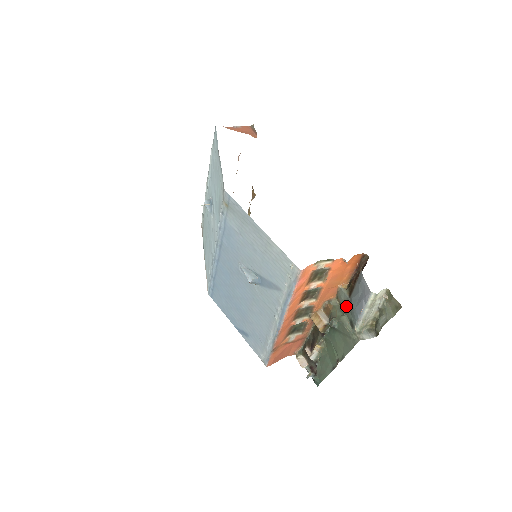
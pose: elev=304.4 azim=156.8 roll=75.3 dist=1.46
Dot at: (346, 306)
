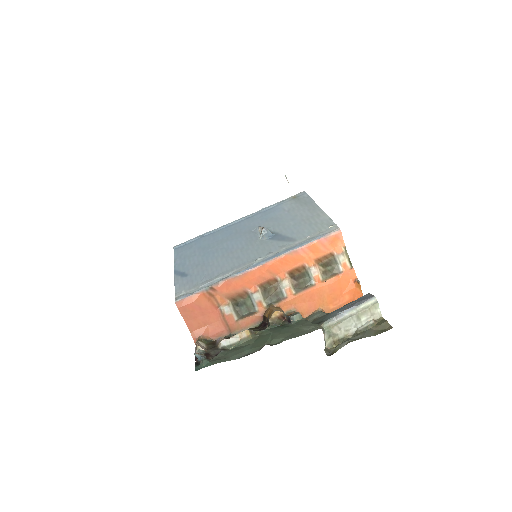
Dot at: (317, 319)
